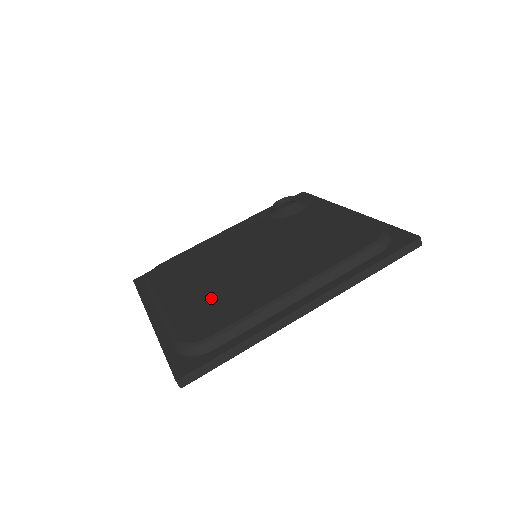
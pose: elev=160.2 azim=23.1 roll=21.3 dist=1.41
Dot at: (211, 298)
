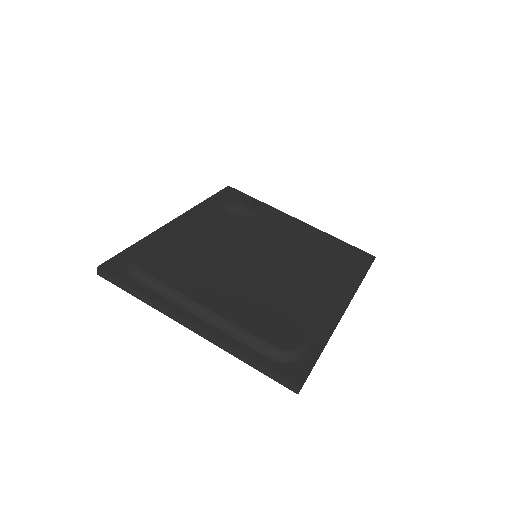
Dot at: (262, 301)
